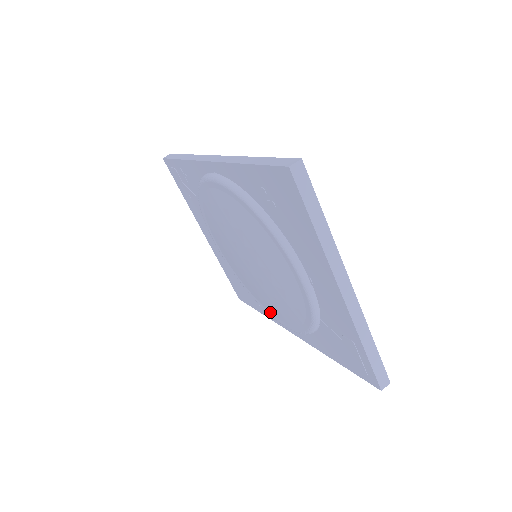
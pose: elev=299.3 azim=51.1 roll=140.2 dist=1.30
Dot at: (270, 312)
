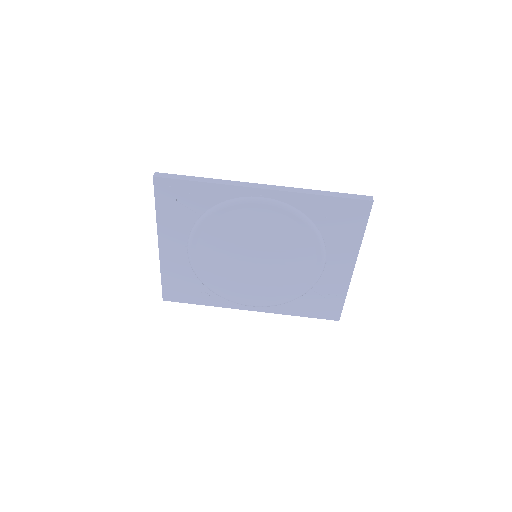
Dot at: (237, 298)
